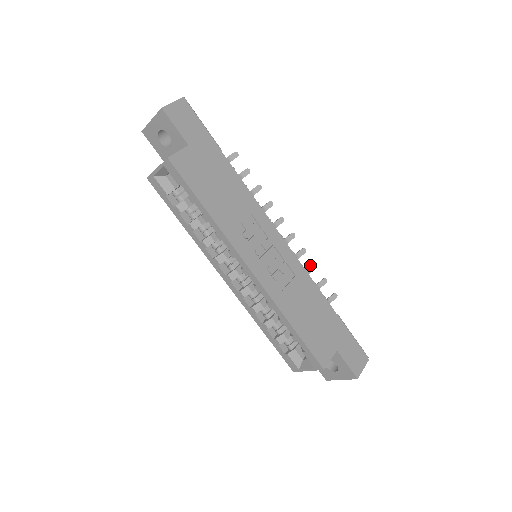
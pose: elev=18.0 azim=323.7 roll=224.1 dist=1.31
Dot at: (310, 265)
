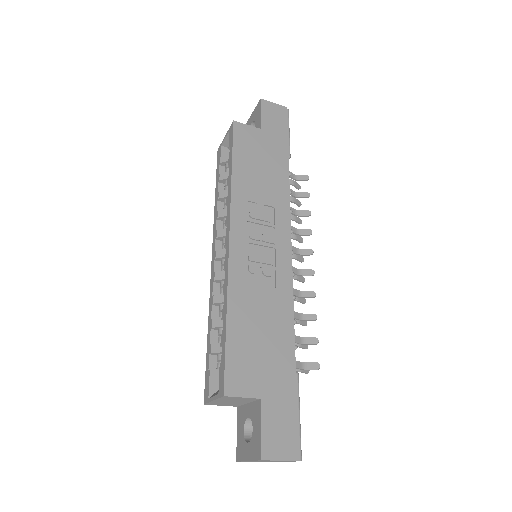
Dot at: occluded
